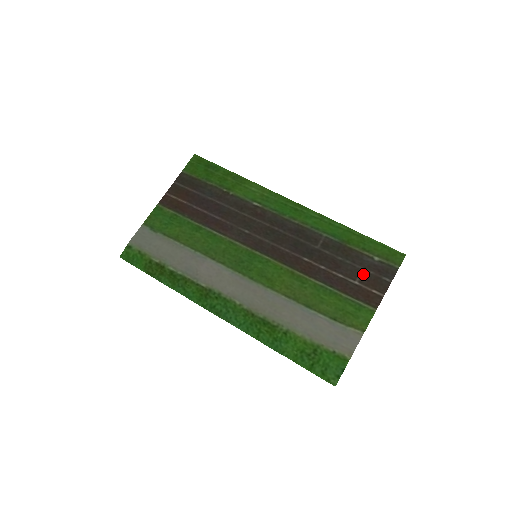
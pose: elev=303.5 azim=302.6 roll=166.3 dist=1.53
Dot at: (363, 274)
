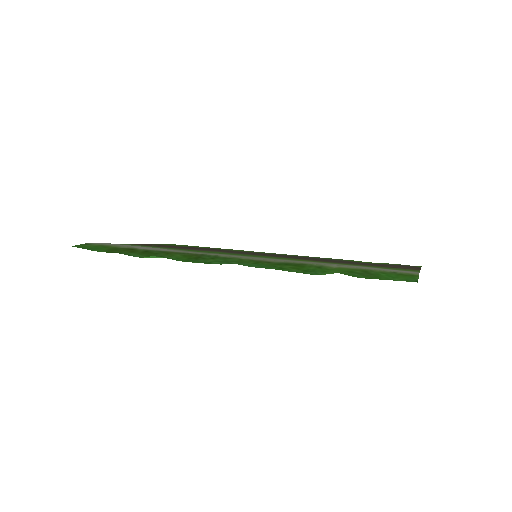
Dot at: (386, 265)
